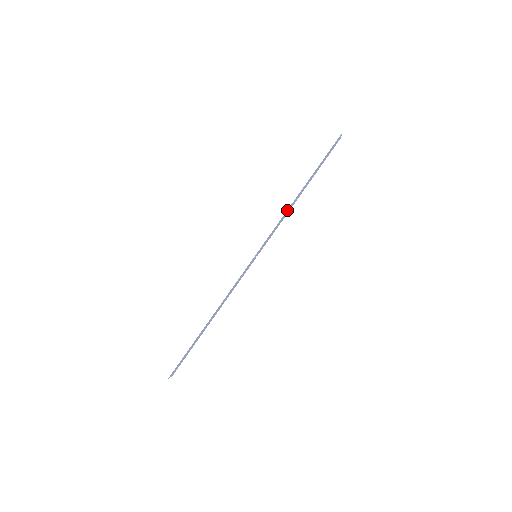
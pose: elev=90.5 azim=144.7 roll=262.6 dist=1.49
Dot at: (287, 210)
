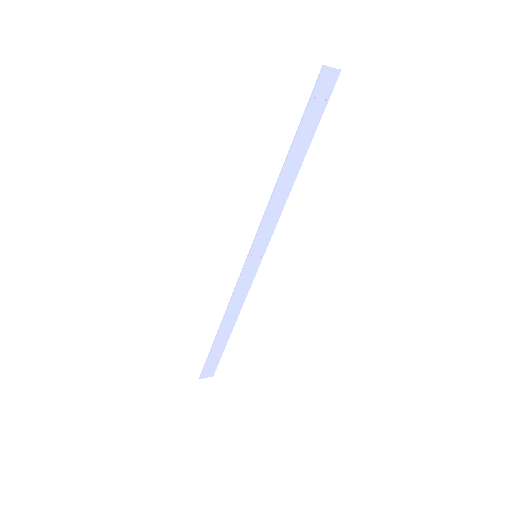
Dot at: (274, 196)
